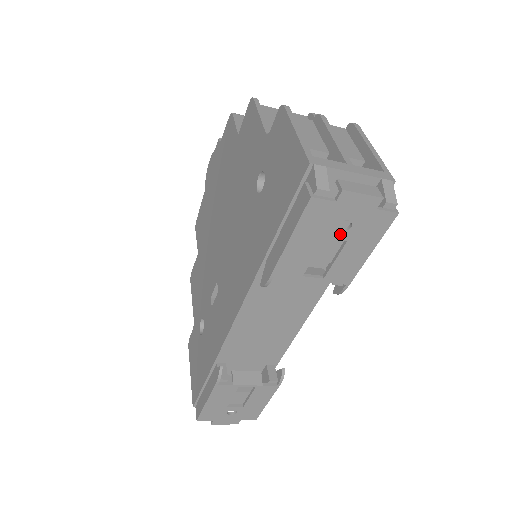
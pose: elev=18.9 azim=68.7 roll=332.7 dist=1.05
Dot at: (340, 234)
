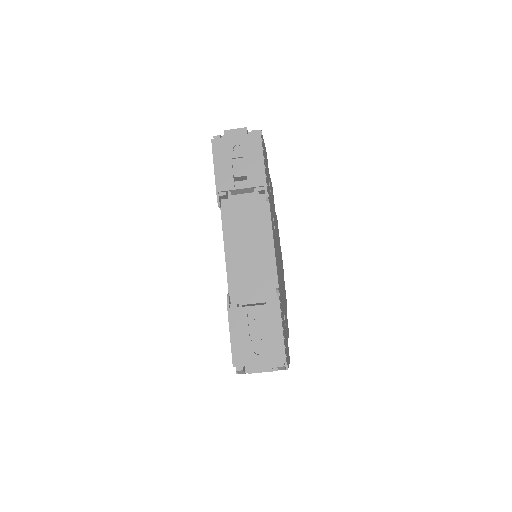
Dot at: (238, 154)
